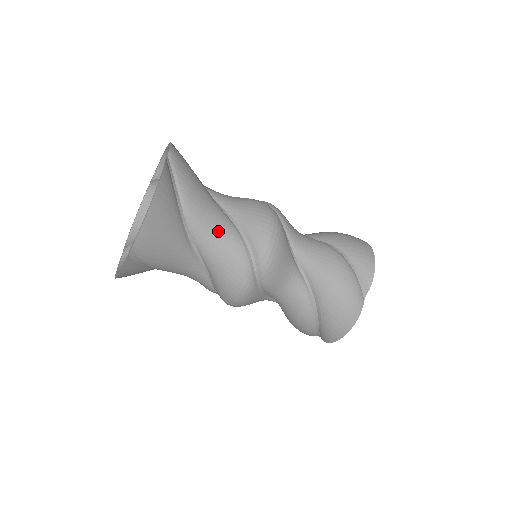
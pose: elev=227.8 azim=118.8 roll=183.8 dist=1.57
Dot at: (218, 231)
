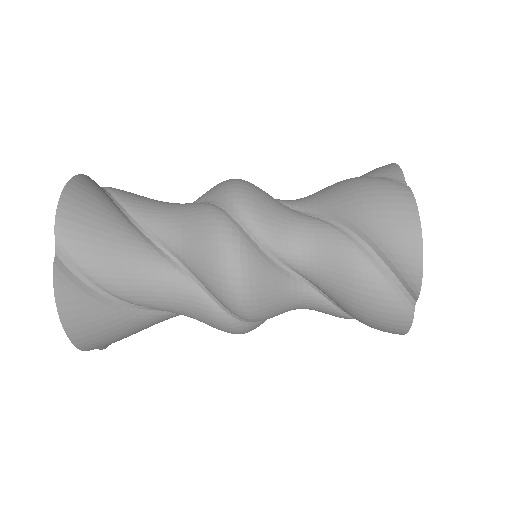
Dot at: (170, 297)
